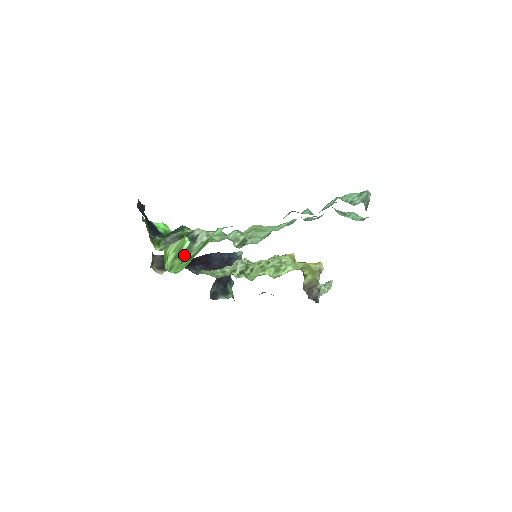
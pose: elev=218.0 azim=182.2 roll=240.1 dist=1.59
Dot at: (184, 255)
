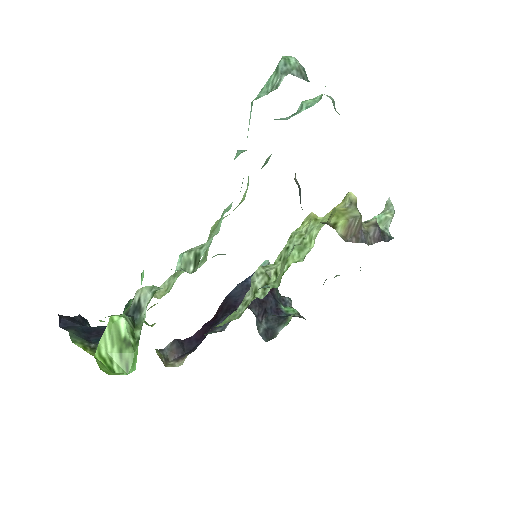
Dot at: (131, 339)
